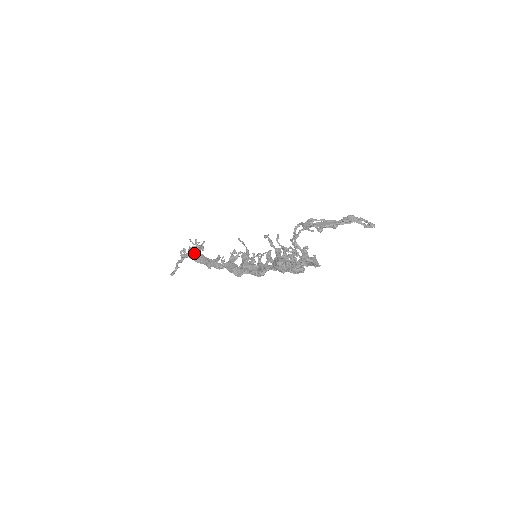
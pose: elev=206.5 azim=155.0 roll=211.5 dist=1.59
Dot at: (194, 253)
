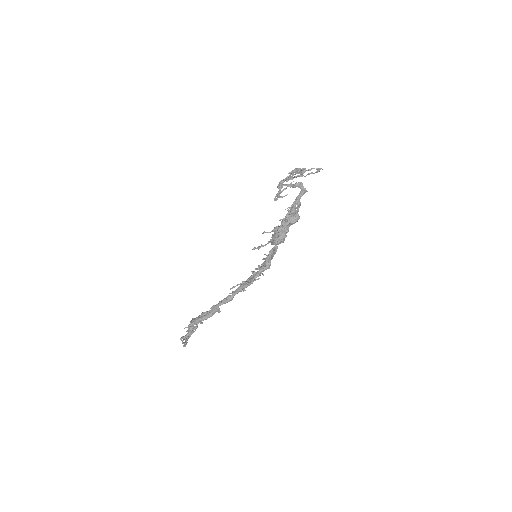
Dot at: (197, 317)
